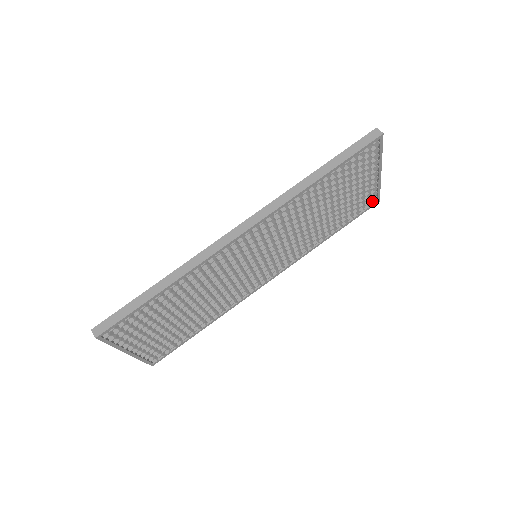
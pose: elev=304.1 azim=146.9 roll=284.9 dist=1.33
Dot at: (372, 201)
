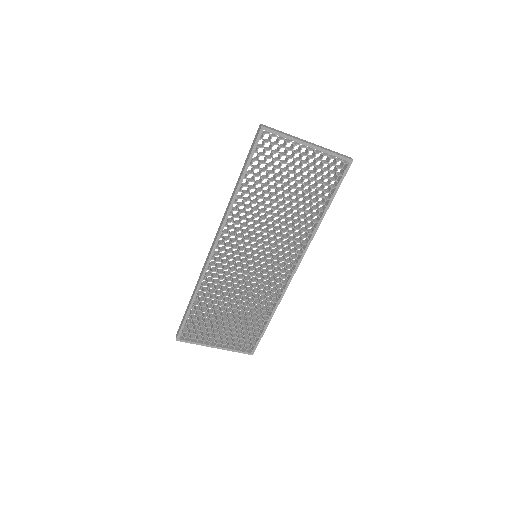
Dot at: (342, 165)
